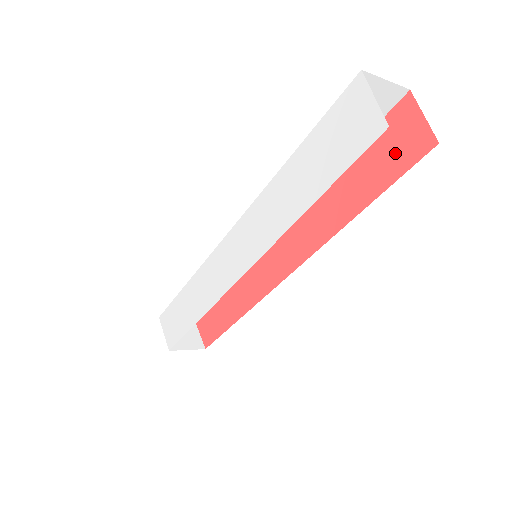
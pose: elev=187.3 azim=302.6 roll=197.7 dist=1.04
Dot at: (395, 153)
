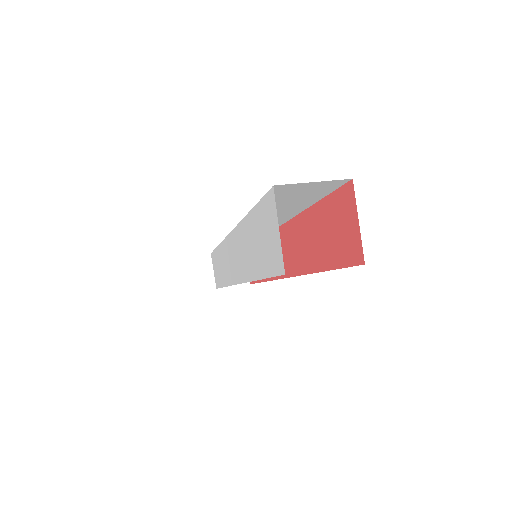
Dot at: (340, 239)
